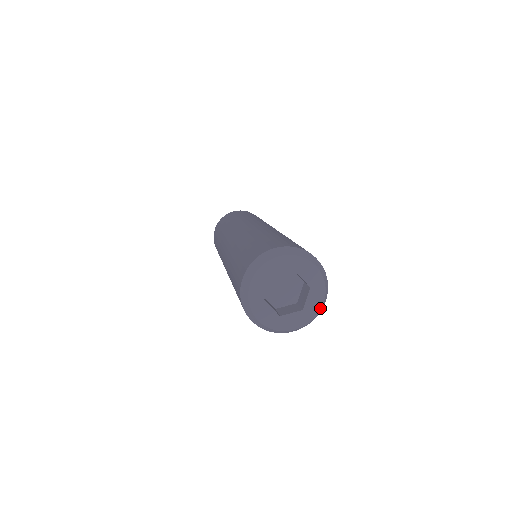
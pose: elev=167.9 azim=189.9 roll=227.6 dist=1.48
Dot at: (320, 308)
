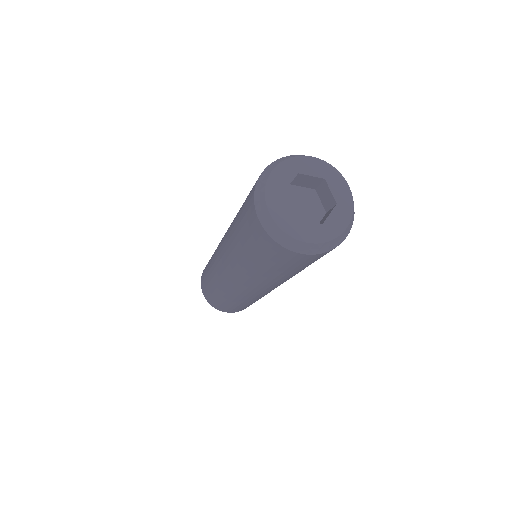
Dot at: (342, 231)
